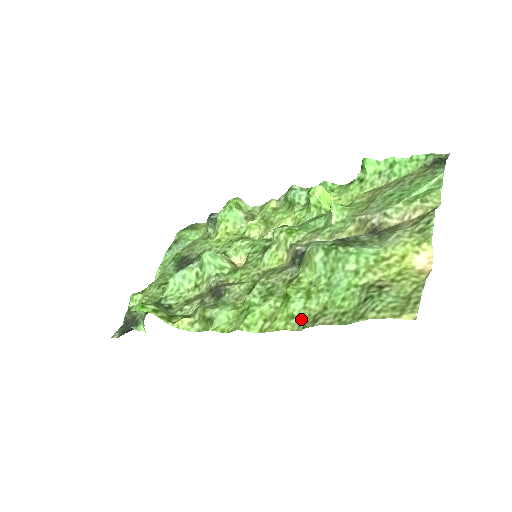
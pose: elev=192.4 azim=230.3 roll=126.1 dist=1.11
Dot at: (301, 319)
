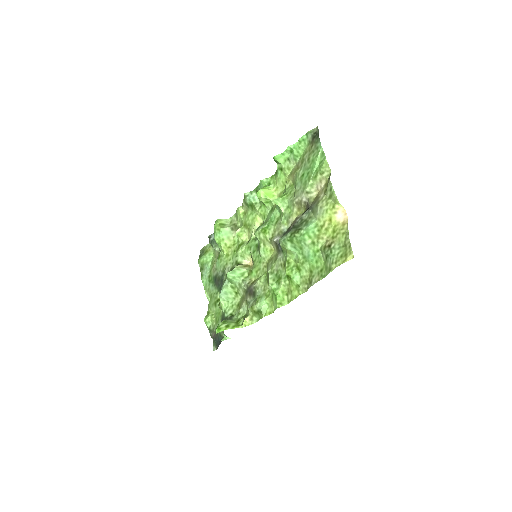
Dot at: (304, 285)
